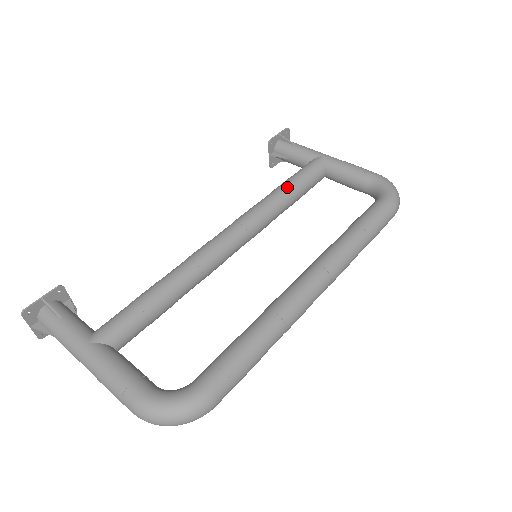
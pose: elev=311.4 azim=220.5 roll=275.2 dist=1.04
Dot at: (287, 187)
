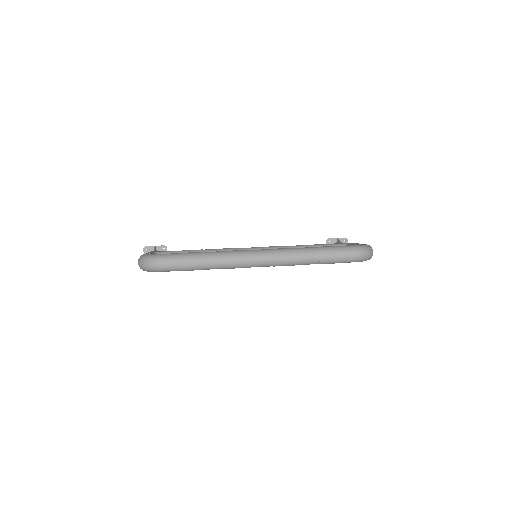
Dot at: (307, 245)
